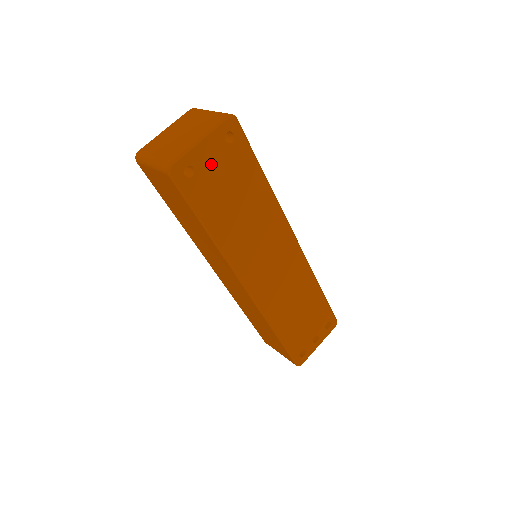
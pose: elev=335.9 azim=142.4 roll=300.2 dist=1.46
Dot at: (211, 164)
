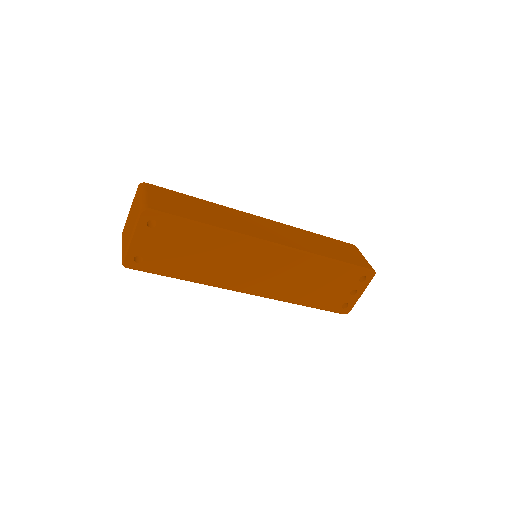
Dot at: (151, 246)
